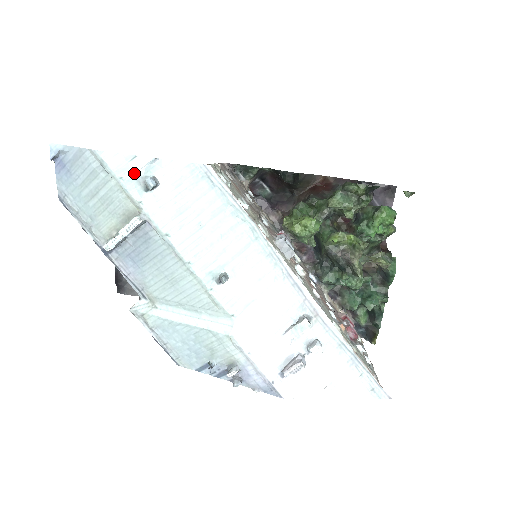
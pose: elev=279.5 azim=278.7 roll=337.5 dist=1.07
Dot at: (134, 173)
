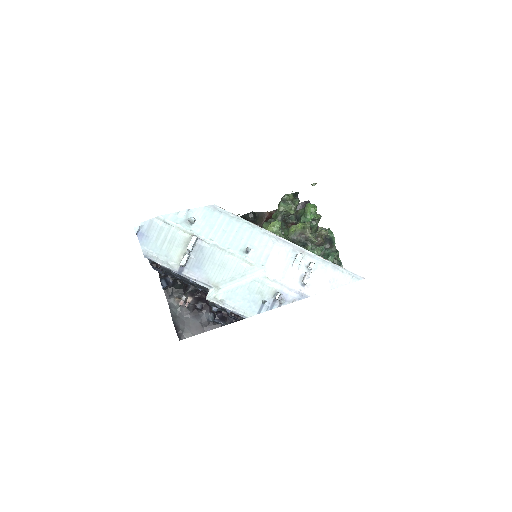
Dot at: (182, 219)
